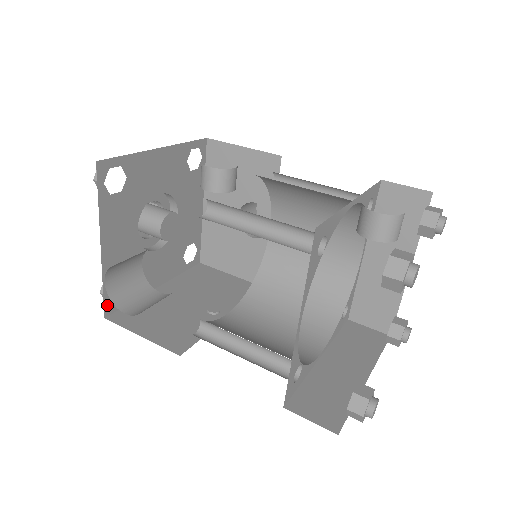
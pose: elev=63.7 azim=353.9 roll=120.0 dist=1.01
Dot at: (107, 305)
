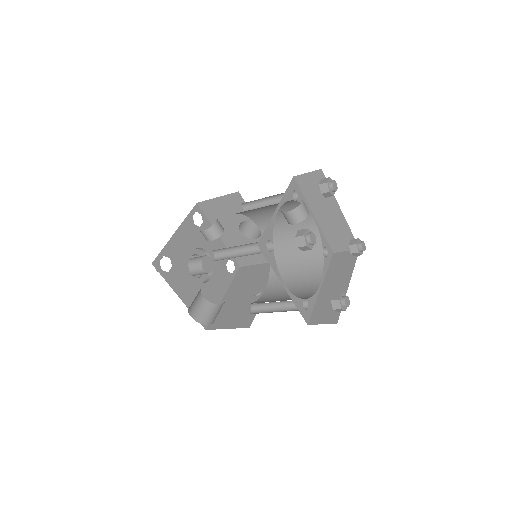
Dot at: occluded
